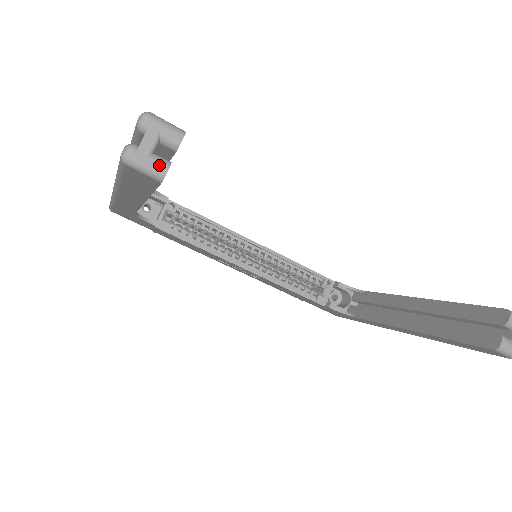
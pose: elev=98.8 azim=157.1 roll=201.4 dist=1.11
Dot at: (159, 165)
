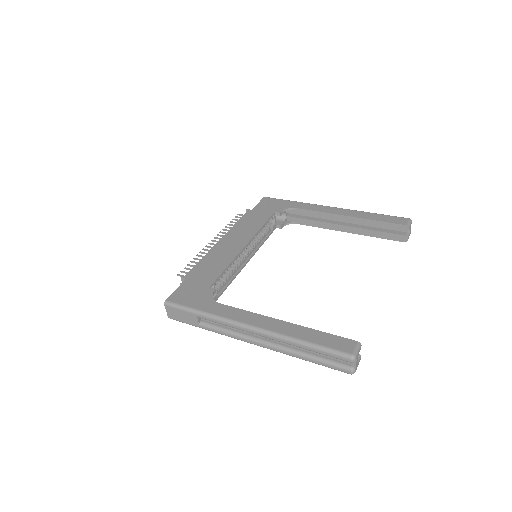
Dot at: (359, 361)
